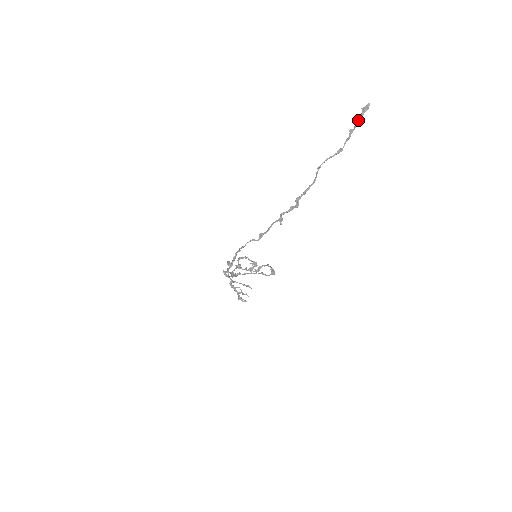
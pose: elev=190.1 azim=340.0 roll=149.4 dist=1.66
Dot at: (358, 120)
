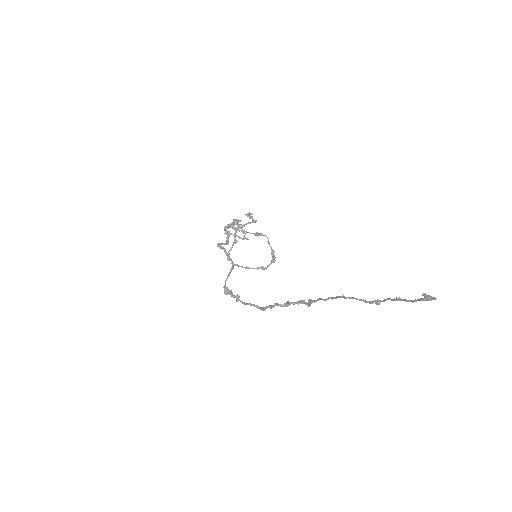
Dot at: (412, 301)
